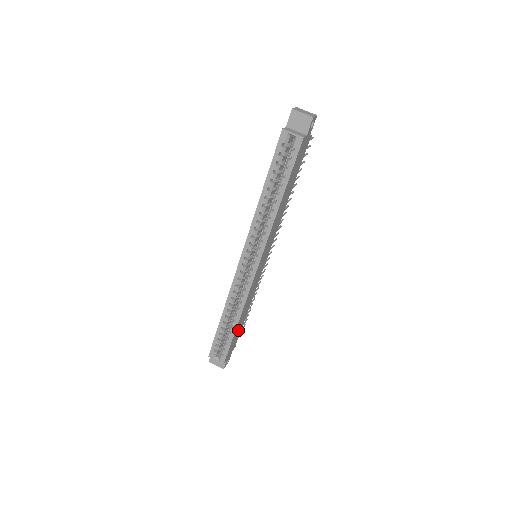
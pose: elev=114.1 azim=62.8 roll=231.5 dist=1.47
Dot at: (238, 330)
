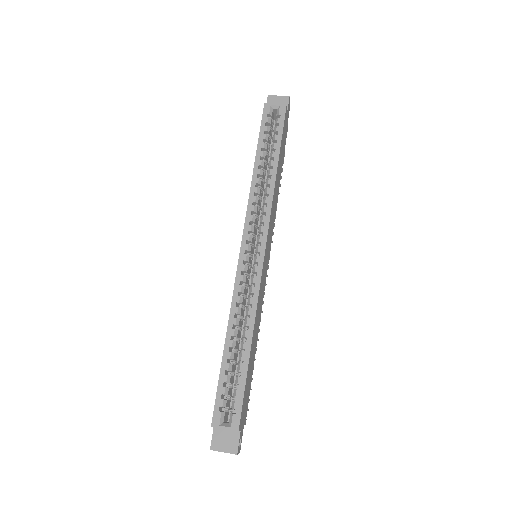
Dot at: (249, 371)
